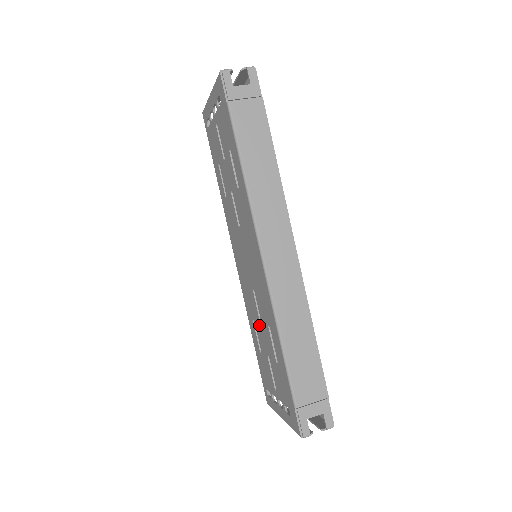
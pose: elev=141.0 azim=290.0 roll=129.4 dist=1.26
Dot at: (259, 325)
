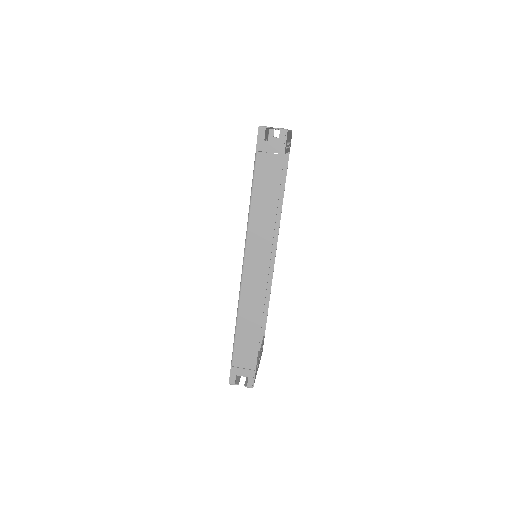
Dot at: occluded
